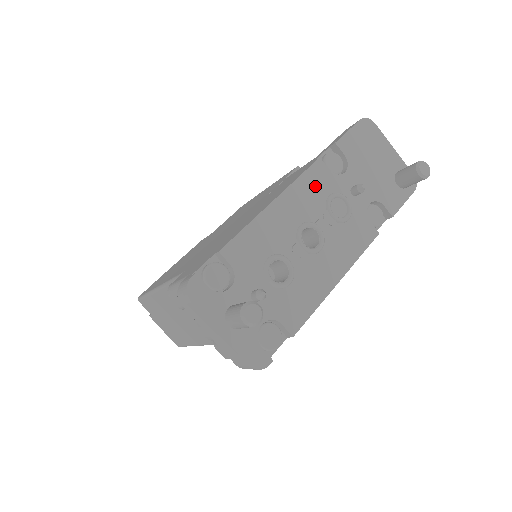
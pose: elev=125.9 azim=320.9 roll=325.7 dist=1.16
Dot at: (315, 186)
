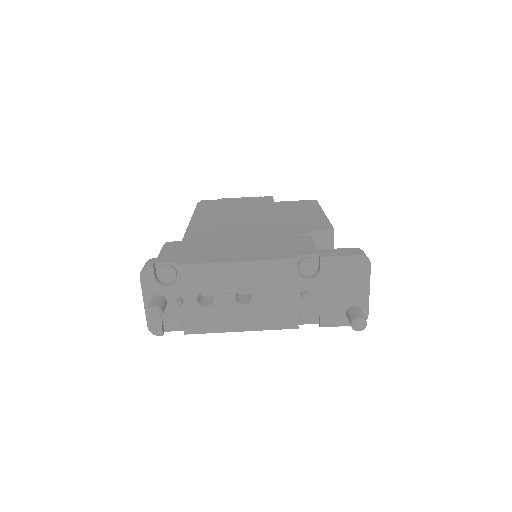
Dot at: (276, 272)
